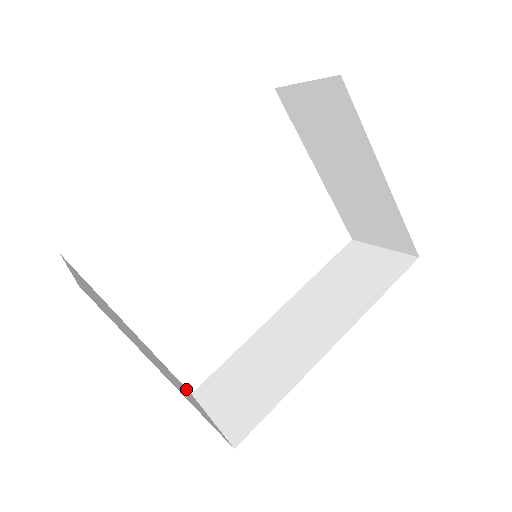
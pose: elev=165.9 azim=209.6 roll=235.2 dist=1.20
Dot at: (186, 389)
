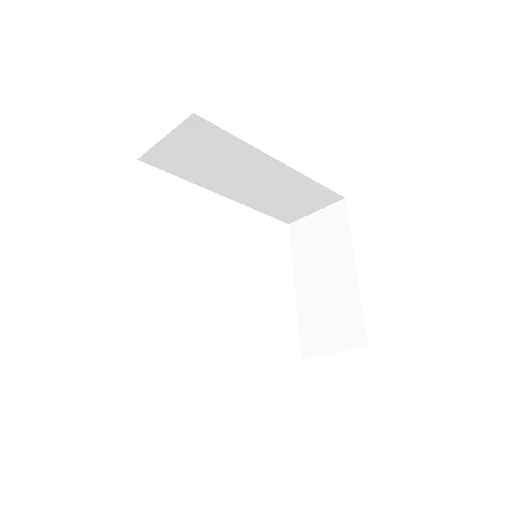
Dot at: occluded
